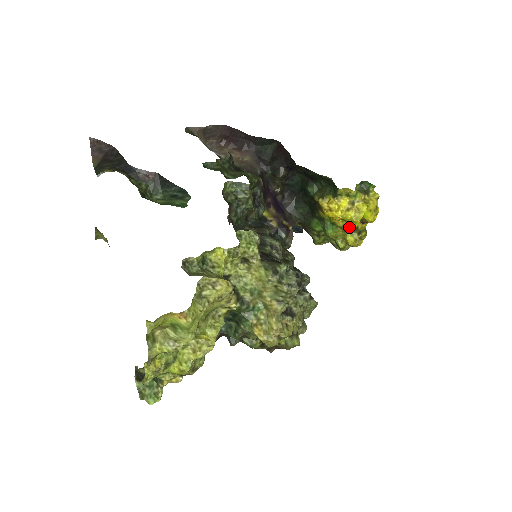
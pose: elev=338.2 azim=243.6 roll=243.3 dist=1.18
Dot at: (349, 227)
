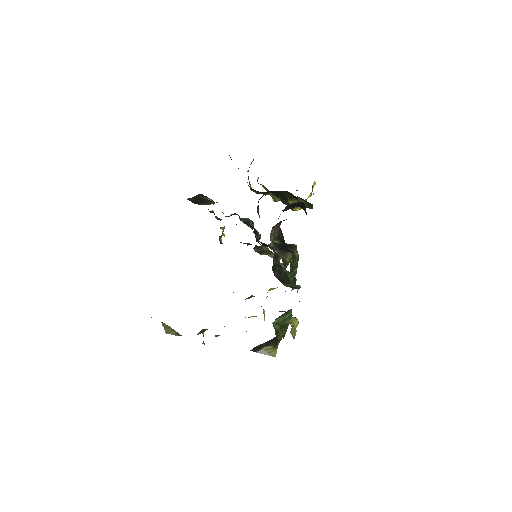
Dot at: occluded
